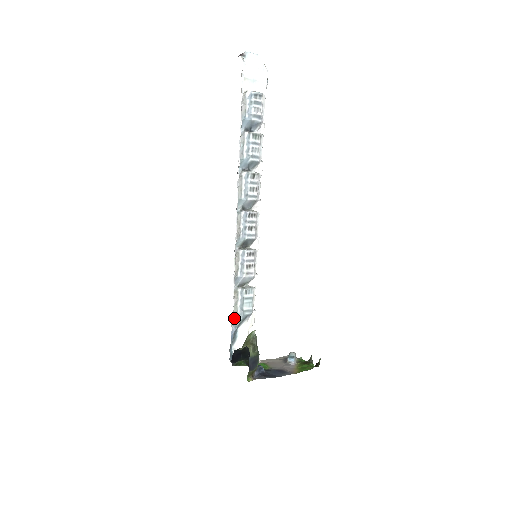
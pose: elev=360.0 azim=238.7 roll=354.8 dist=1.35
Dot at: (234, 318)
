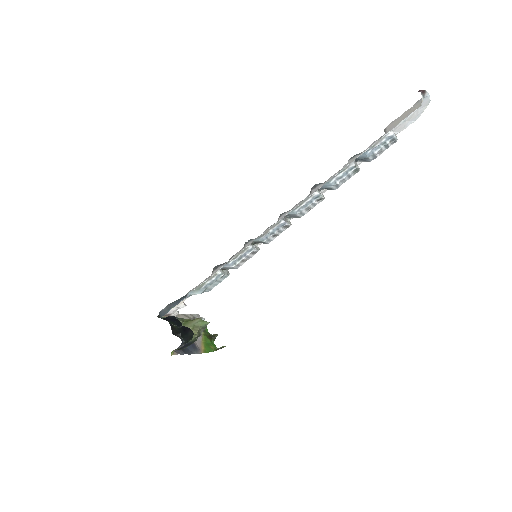
Dot at: (194, 289)
